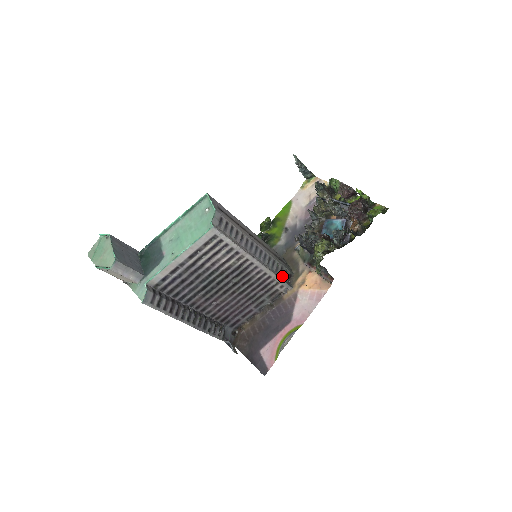
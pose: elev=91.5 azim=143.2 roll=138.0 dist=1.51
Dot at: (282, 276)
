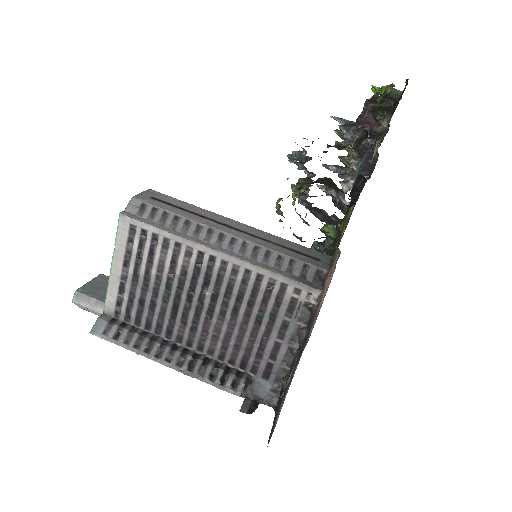
Dot at: (295, 274)
